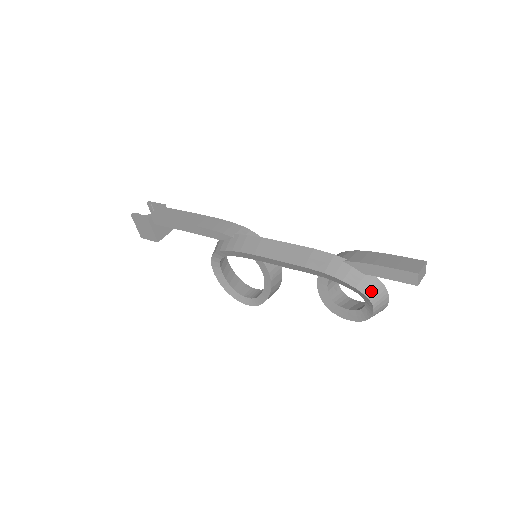
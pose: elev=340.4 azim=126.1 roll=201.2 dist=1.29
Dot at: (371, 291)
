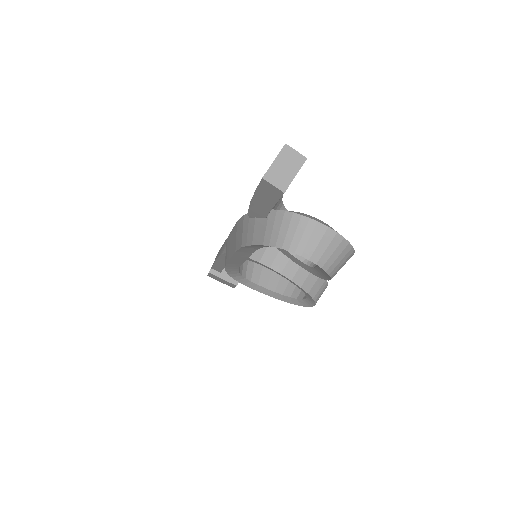
Dot at: (281, 235)
